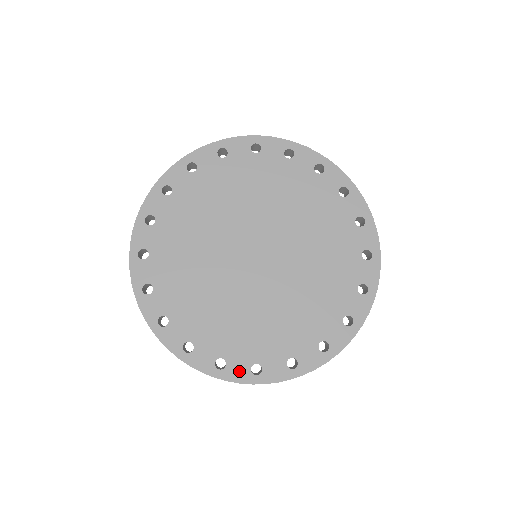
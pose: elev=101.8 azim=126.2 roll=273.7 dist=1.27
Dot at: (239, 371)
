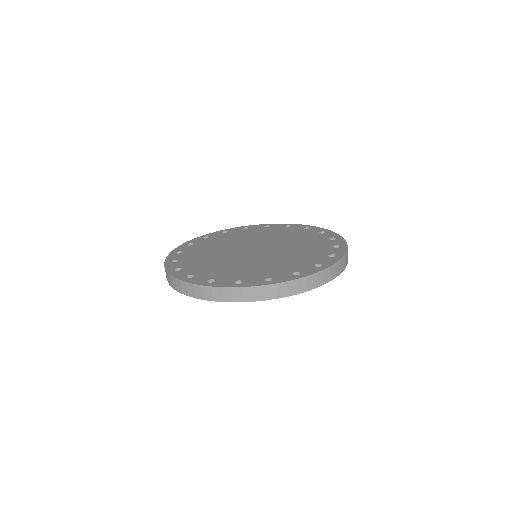
Dot at: (199, 280)
